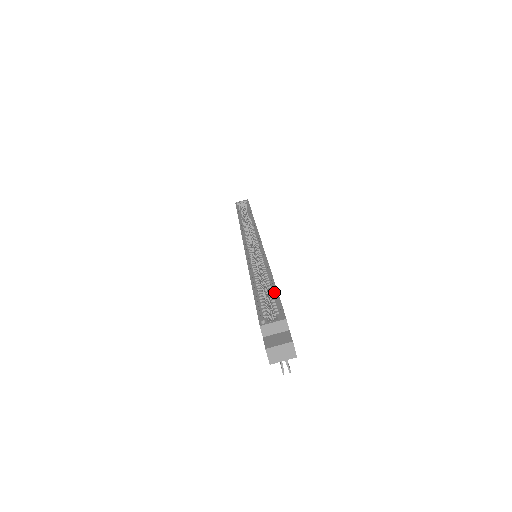
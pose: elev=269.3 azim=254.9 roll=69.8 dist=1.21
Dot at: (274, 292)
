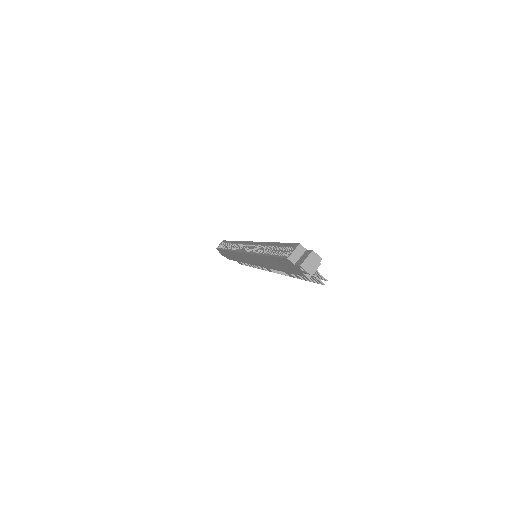
Dot at: (282, 246)
